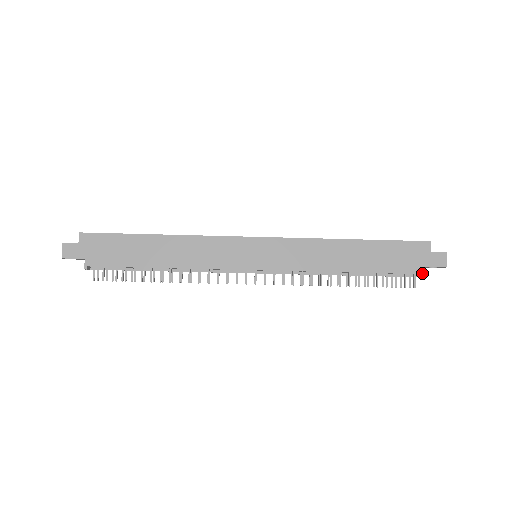
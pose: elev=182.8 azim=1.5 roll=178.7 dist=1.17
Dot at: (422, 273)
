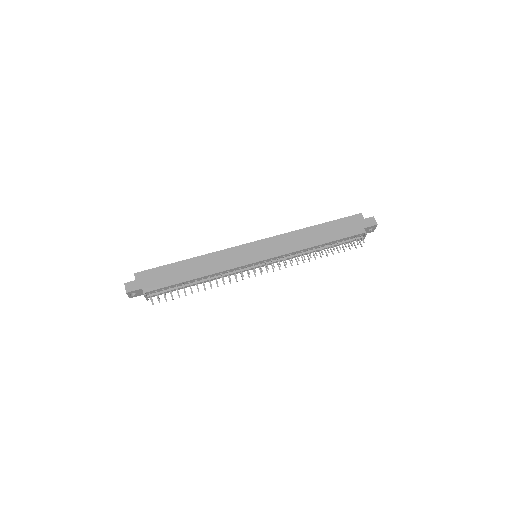
Dot at: (364, 232)
